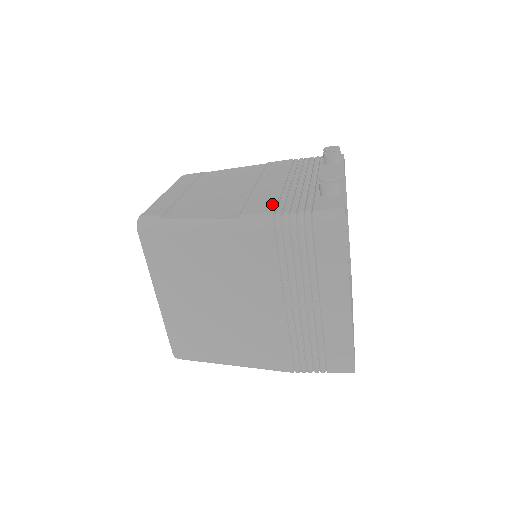
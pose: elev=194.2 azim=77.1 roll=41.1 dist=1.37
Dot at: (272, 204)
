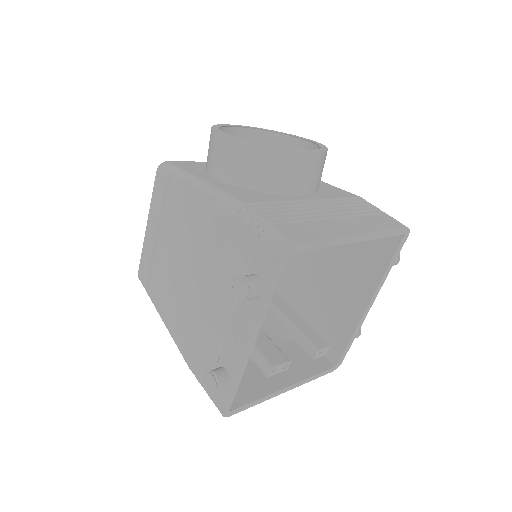
Dot at: (192, 349)
